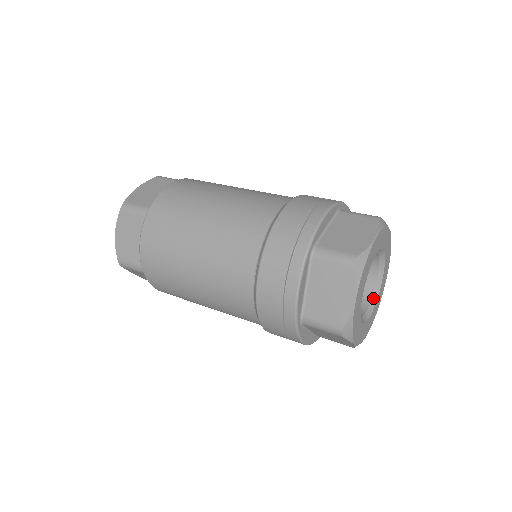
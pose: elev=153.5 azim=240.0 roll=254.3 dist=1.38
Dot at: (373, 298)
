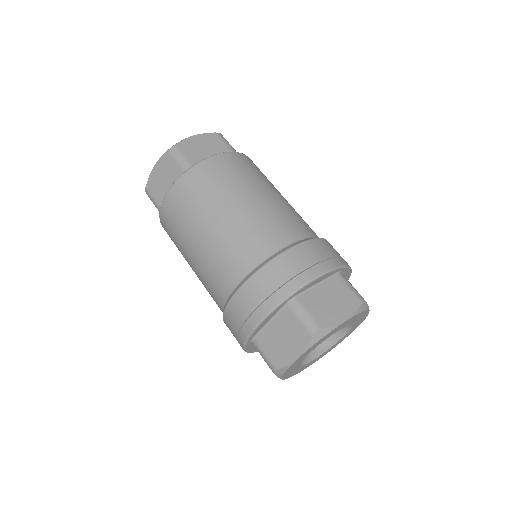
Dot at: (345, 330)
